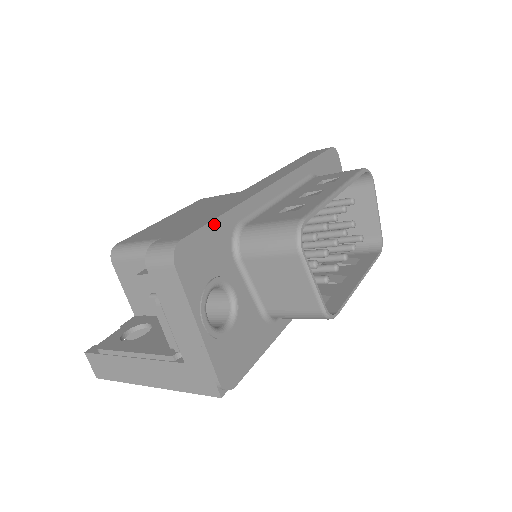
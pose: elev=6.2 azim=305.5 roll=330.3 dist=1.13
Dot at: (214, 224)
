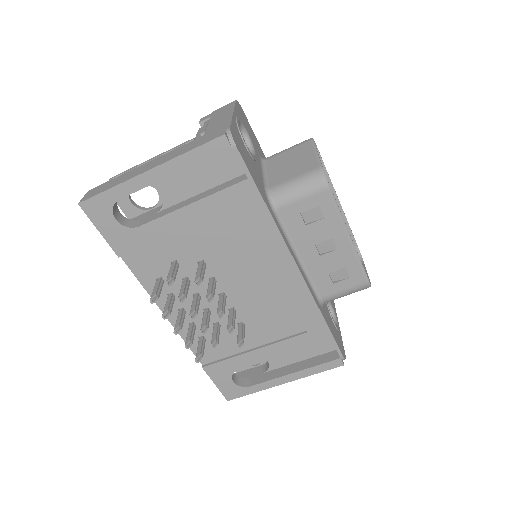
Dot at: (257, 141)
